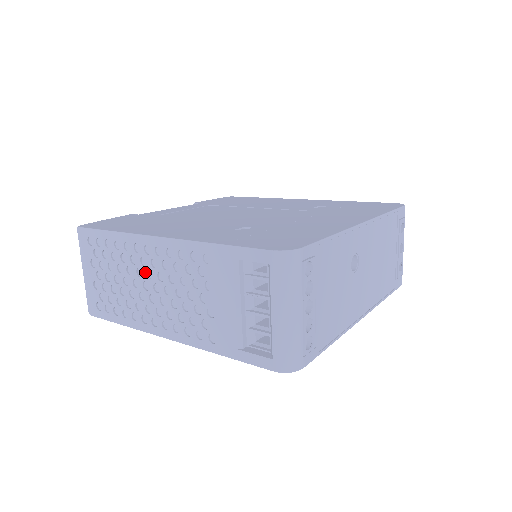
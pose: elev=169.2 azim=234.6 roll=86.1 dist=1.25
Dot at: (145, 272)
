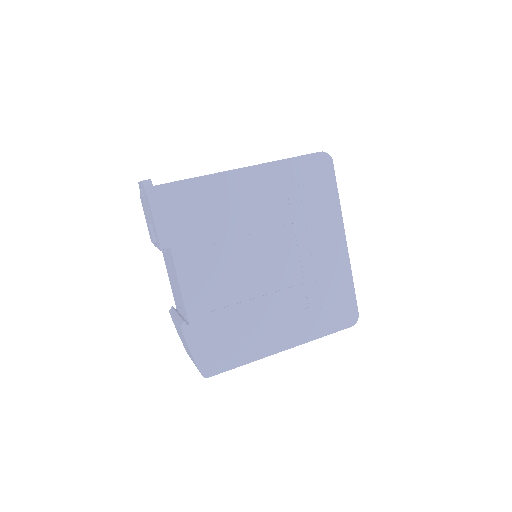
Dot at: occluded
